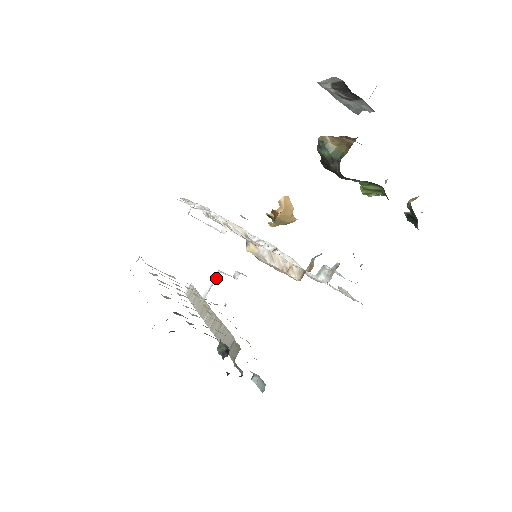
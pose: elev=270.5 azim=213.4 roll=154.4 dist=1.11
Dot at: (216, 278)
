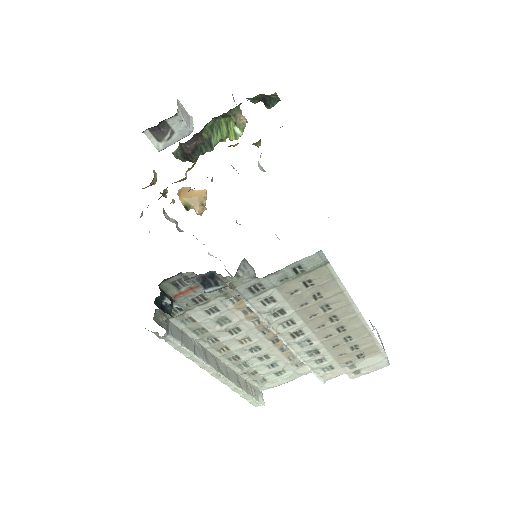
Dot at: occluded
